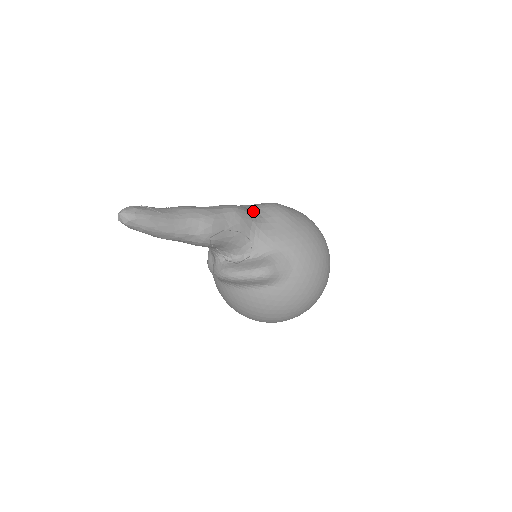
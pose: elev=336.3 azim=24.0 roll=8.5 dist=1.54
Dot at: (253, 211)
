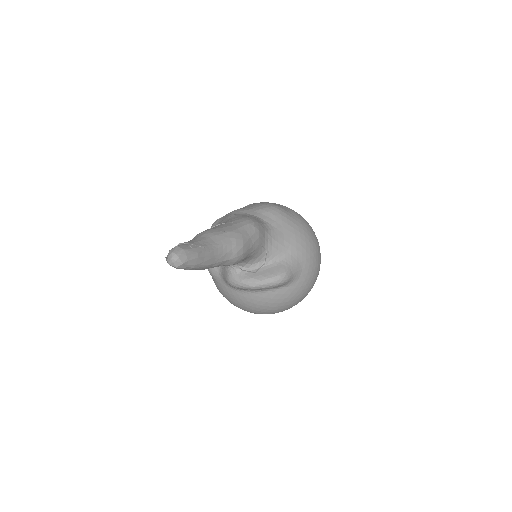
Dot at: (259, 218)
